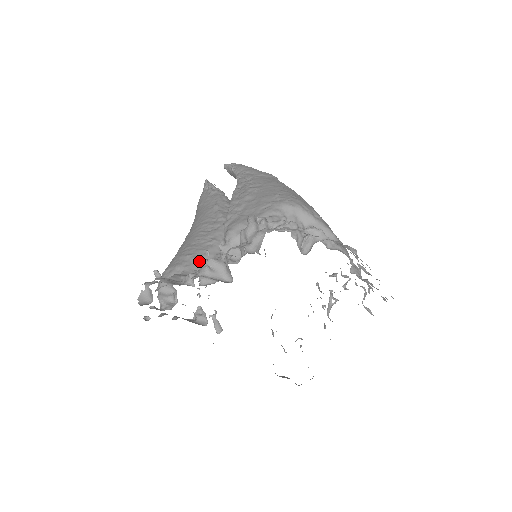
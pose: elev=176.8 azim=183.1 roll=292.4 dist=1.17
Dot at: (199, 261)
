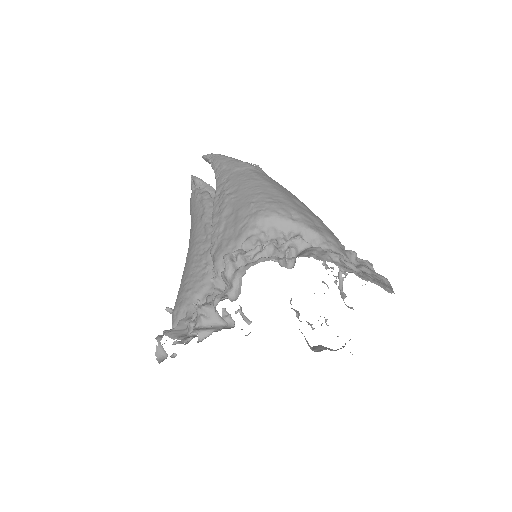
Dot at: (199, 296)
